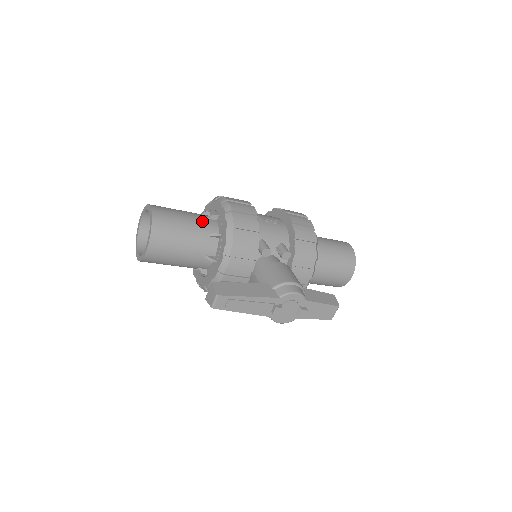
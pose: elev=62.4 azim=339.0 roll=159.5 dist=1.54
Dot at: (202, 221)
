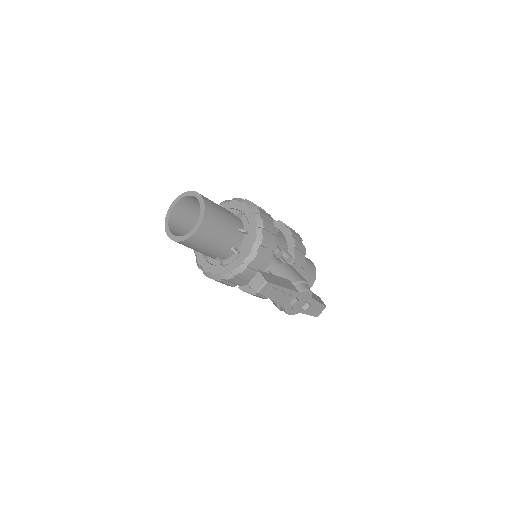
Dot at: (233, 217)
